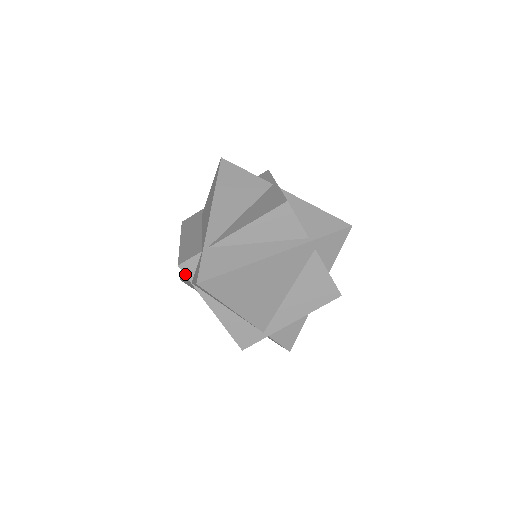
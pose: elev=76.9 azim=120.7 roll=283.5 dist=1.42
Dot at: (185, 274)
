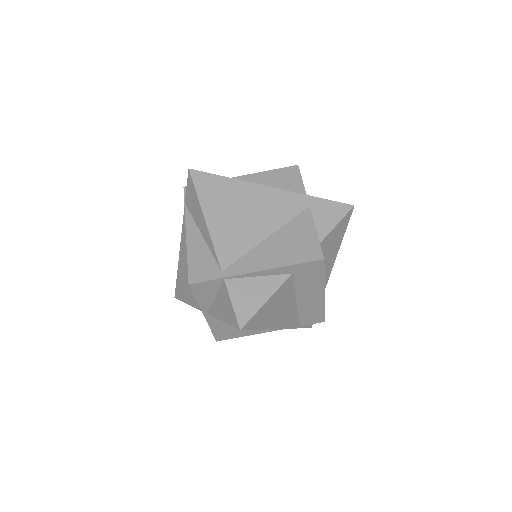
Dot at: (185, 195)
